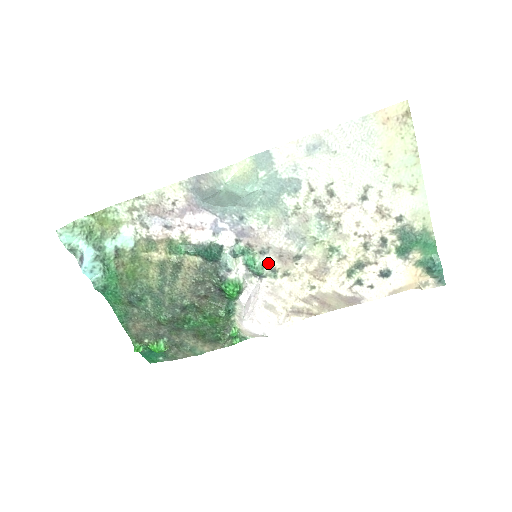
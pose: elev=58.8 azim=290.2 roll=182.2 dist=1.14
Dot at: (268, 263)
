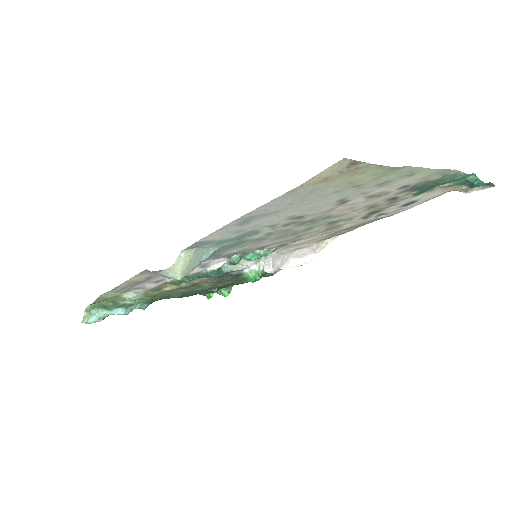
Dot at: (272, 247)
